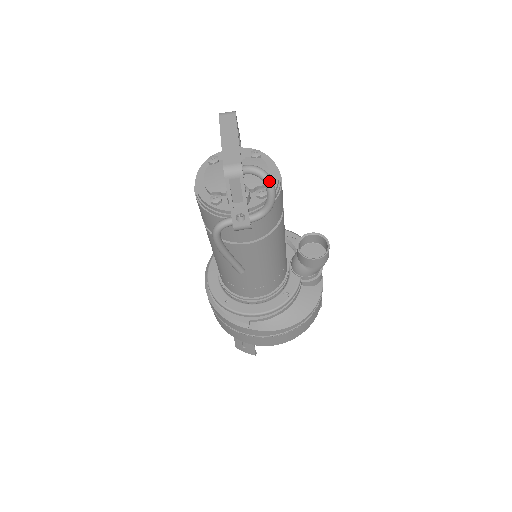
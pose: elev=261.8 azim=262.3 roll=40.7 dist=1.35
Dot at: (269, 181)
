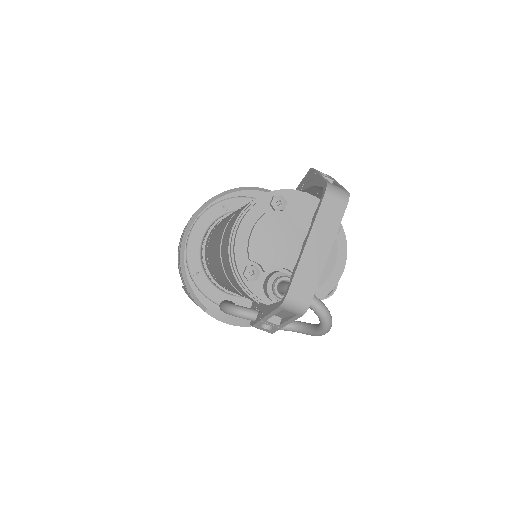
Dot at: (327, 329)
